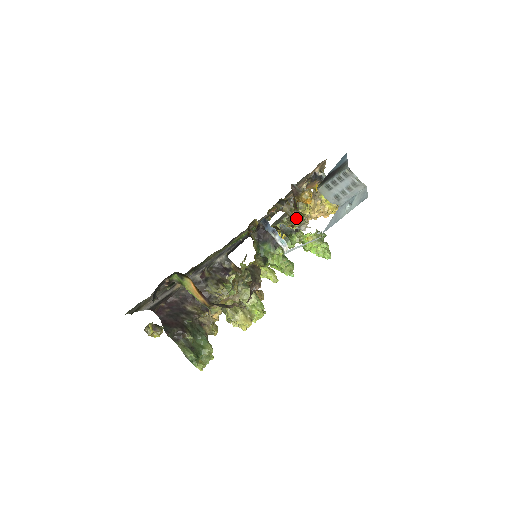
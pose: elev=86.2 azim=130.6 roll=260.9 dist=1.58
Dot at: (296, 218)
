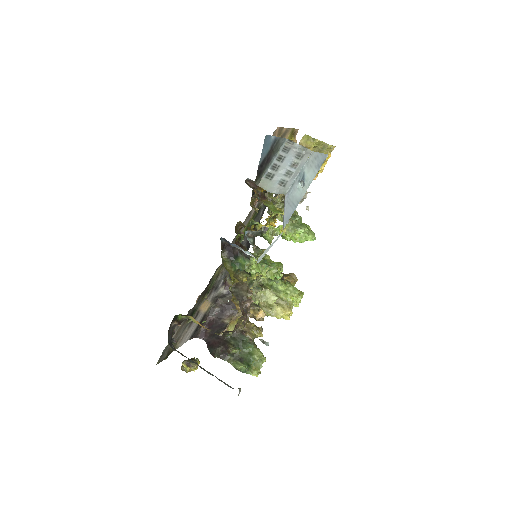
Dot at: occluded
